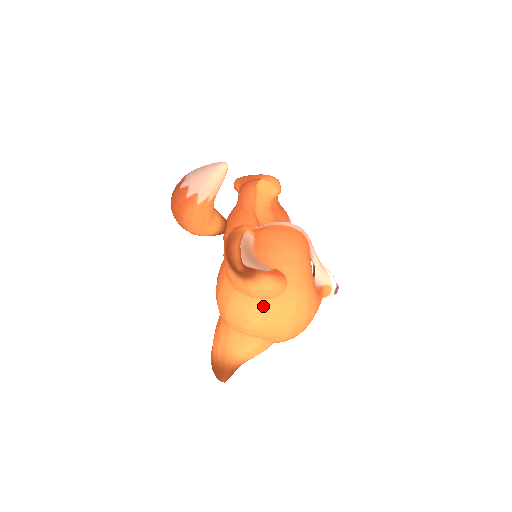
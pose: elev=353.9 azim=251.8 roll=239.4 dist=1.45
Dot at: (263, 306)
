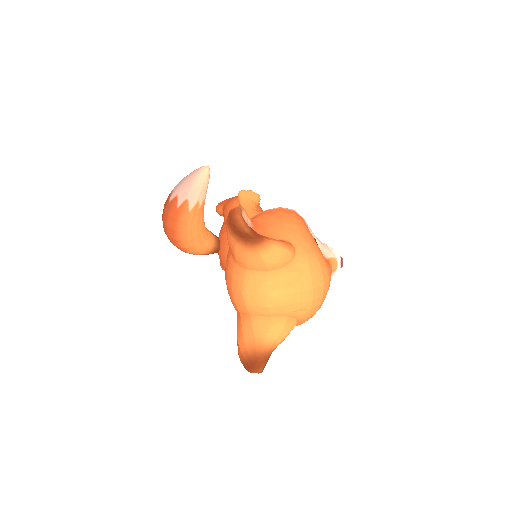
Dot at: (279, 276)
